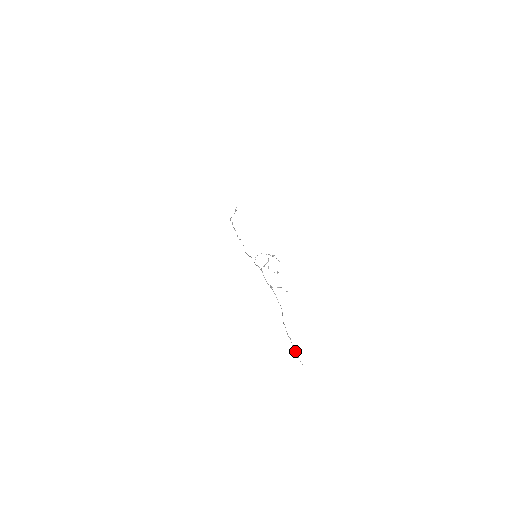
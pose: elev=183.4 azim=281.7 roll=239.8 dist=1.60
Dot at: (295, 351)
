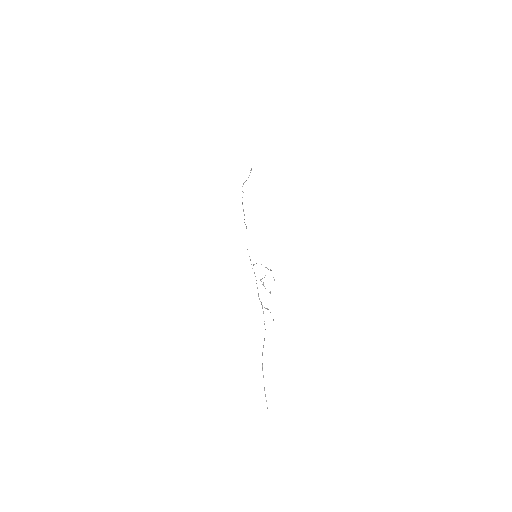
Dot at: occluded
